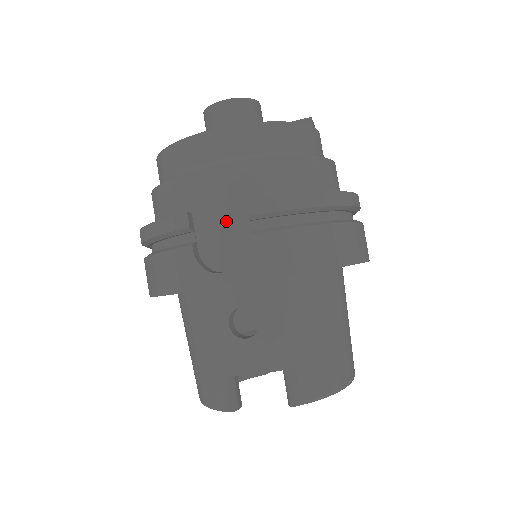
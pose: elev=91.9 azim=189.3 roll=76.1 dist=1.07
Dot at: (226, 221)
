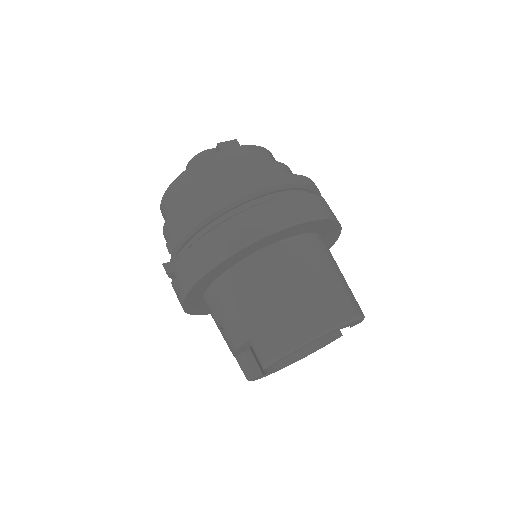
Dot at: (176, 259)
